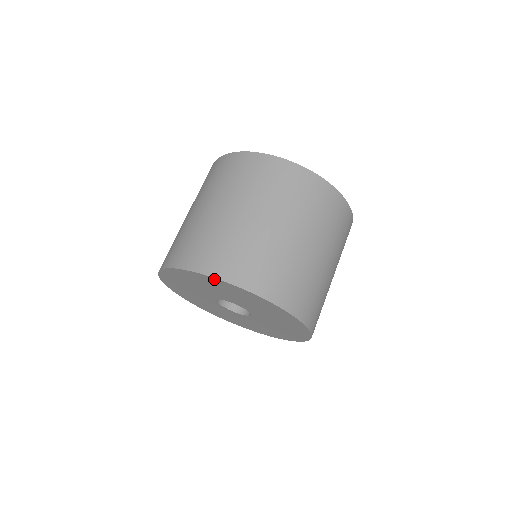
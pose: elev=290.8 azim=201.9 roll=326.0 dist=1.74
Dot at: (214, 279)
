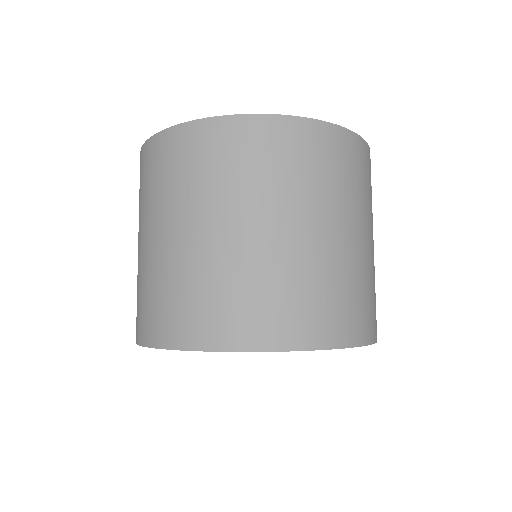
Dot at: (305, 350)
